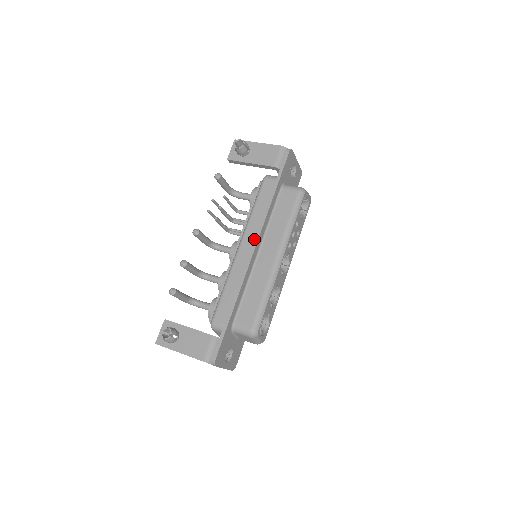
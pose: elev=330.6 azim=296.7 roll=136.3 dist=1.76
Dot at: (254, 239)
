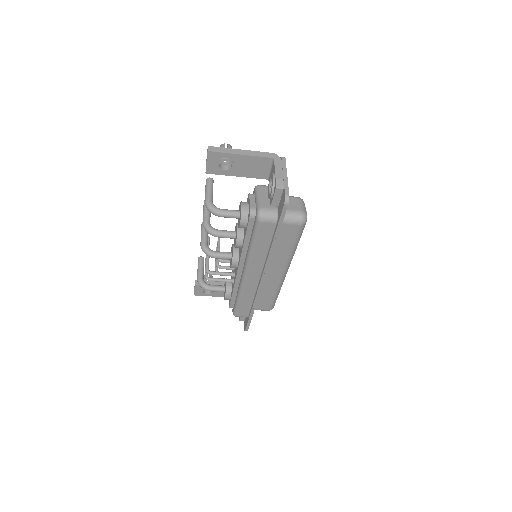
Dot at: occluded
